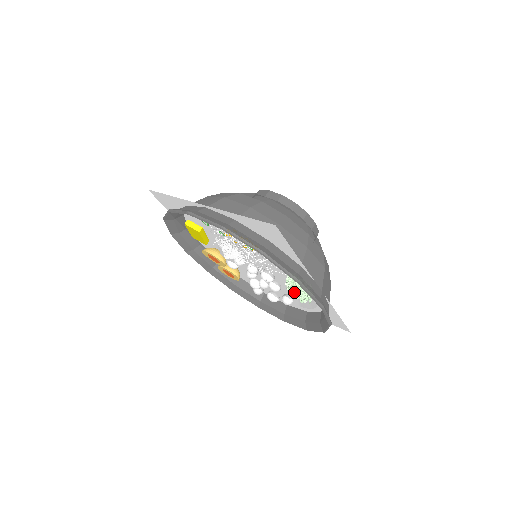
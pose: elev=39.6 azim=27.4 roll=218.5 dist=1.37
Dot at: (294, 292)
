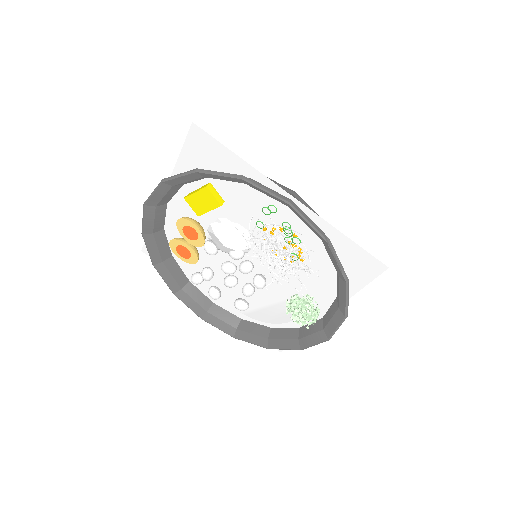
Dot at: (293, 311)
